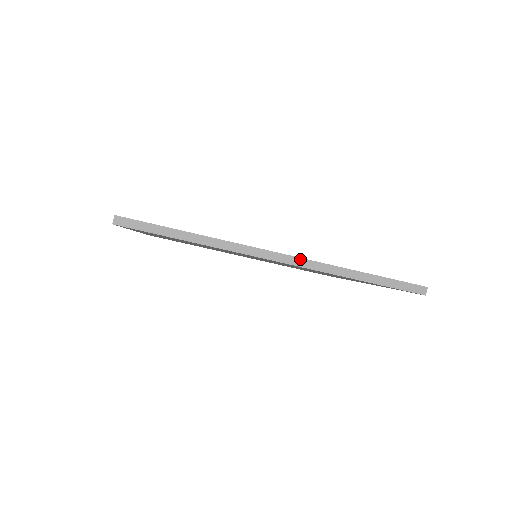
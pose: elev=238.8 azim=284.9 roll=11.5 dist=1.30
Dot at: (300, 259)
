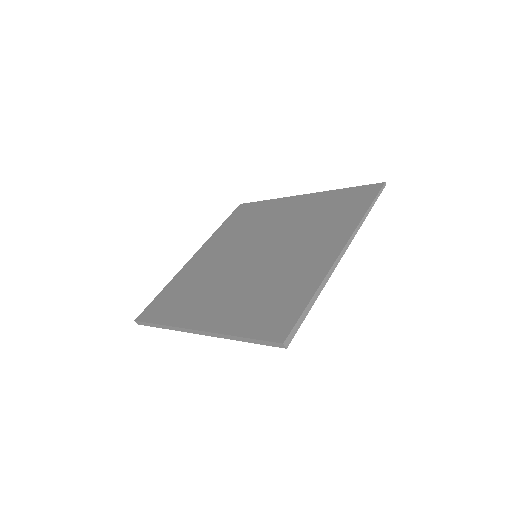
Dot at: (206, 332)
